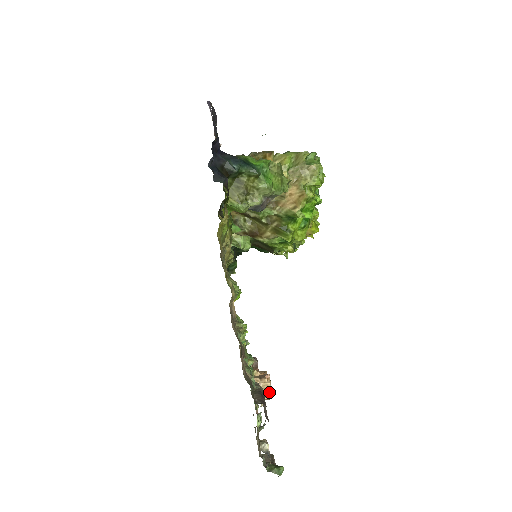
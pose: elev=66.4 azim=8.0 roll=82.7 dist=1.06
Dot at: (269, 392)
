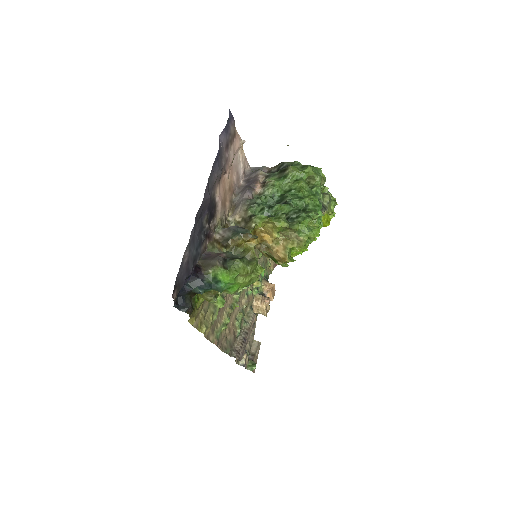
Dot at: (264, 314)
